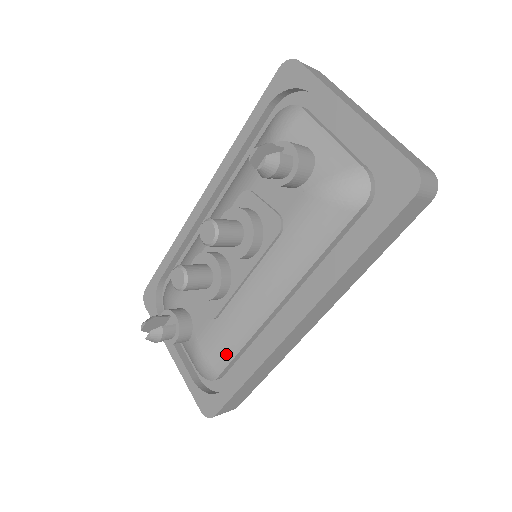
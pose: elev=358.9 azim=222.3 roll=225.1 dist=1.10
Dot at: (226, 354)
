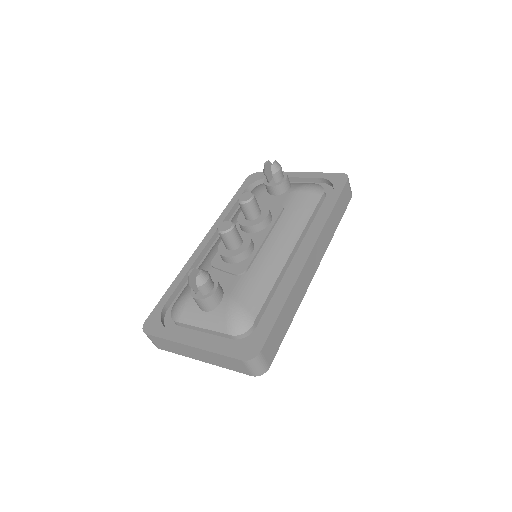
Dot at: (259, 296)
